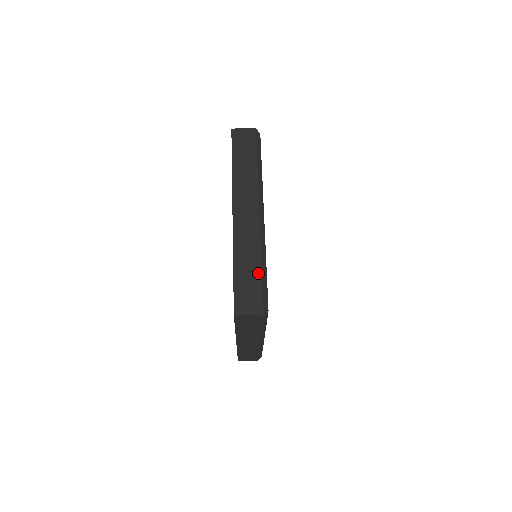
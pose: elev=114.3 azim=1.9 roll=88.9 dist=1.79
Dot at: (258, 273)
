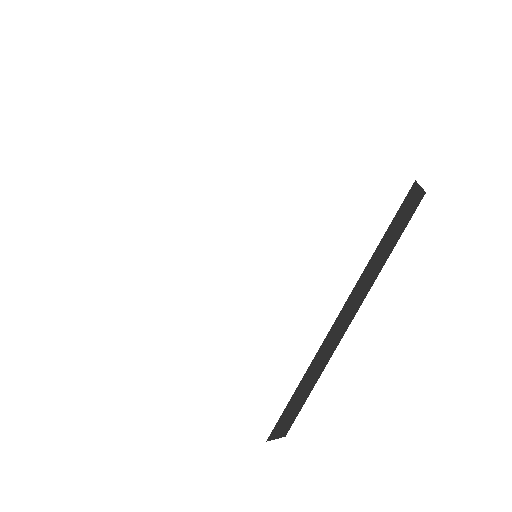
Dot at: (308, 393)
